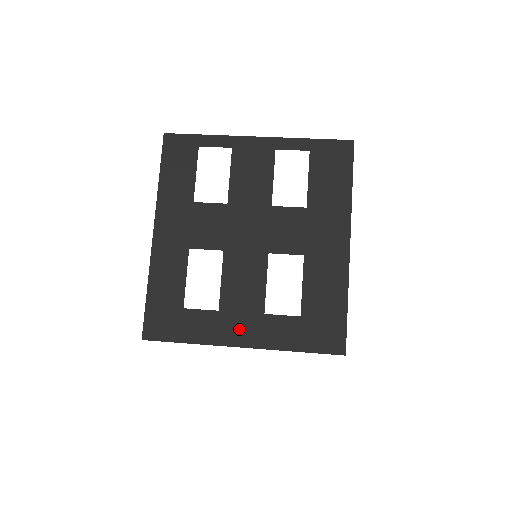
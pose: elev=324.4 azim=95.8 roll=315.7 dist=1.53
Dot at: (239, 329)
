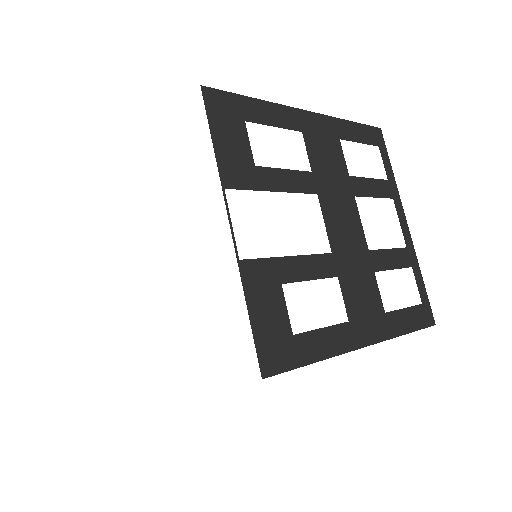
Dot at: occluded
